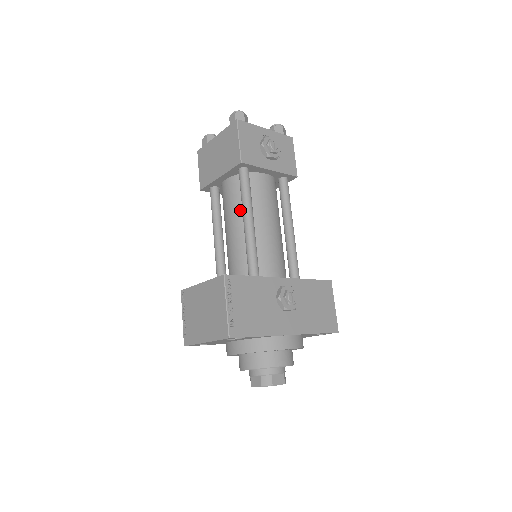
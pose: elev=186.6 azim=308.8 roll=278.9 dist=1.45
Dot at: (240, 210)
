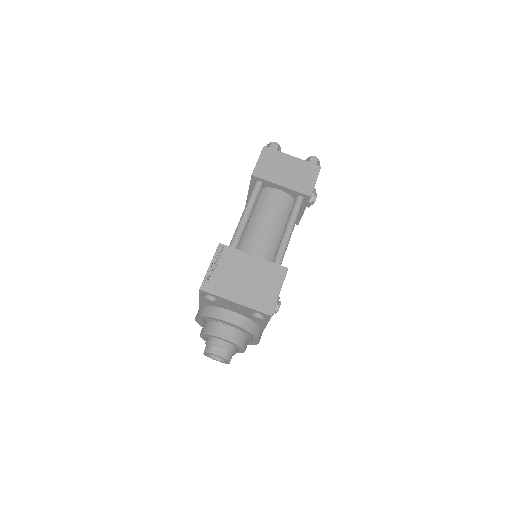
Dot at: (281, 221)
